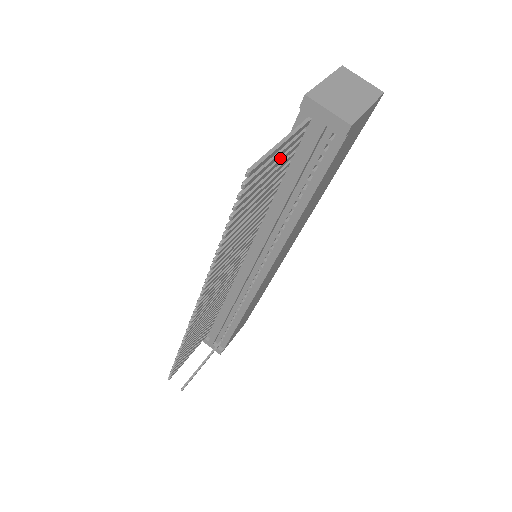
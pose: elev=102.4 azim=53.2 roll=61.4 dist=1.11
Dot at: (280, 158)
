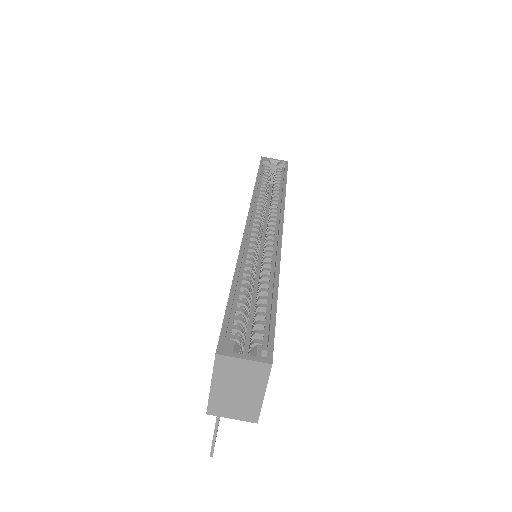
Dot at: occluded
